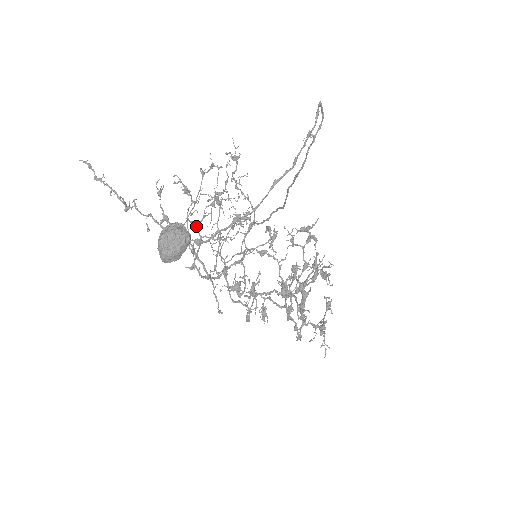
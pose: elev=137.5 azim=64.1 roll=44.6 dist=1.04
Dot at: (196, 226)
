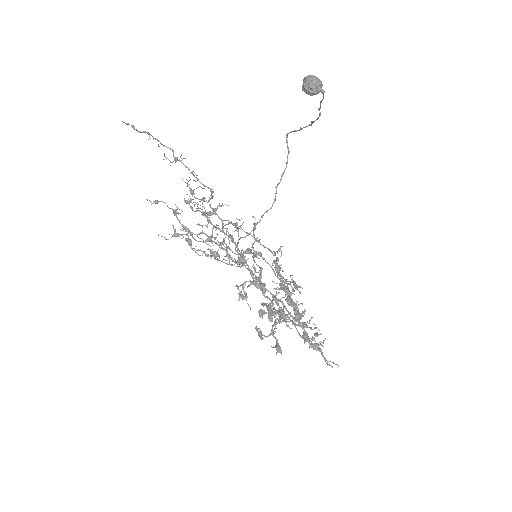
Dot at: occluded
